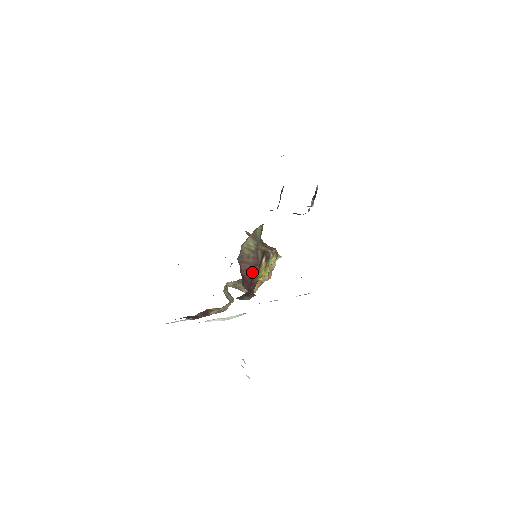
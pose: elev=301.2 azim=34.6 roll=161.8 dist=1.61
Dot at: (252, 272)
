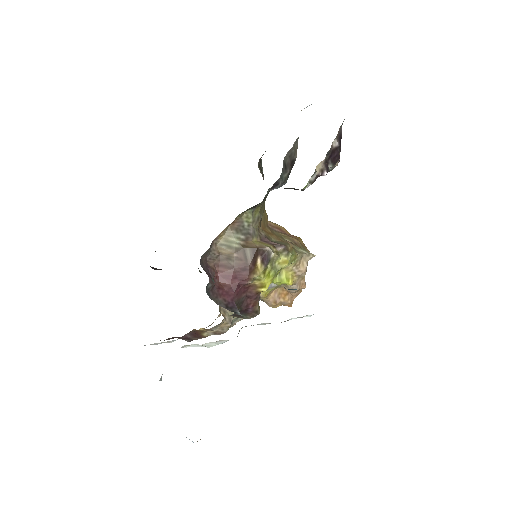
Dot at: (237, 280)
